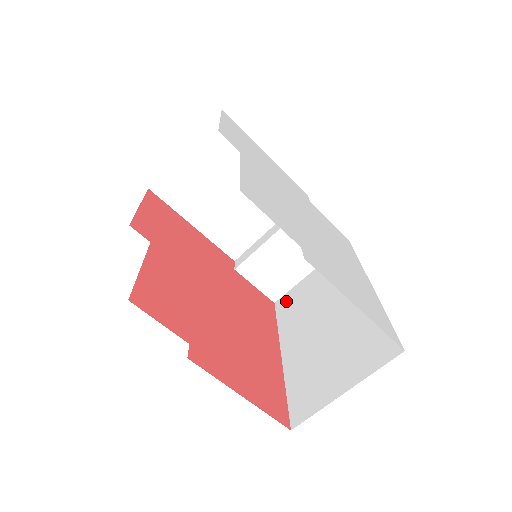
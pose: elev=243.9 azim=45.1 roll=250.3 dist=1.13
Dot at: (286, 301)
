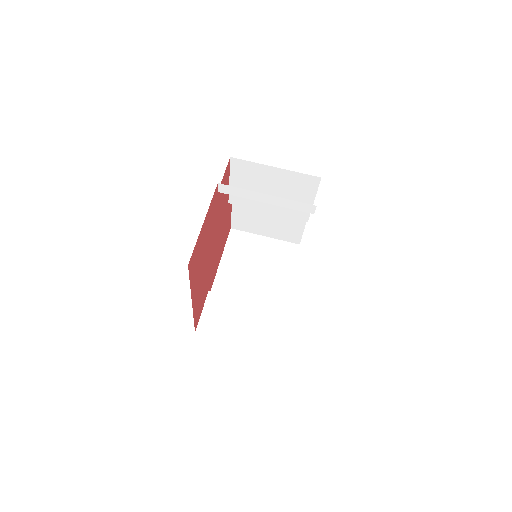
Dot at: occluded
